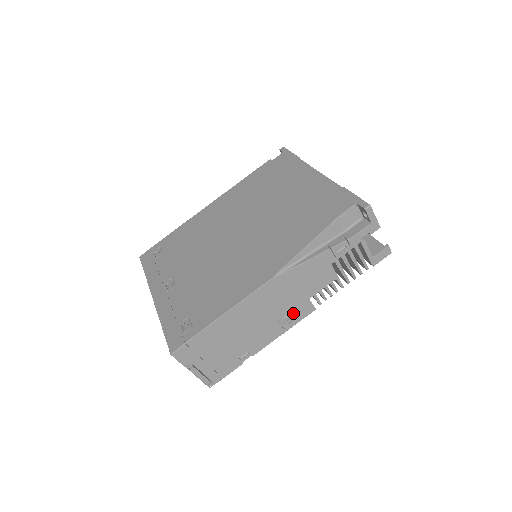
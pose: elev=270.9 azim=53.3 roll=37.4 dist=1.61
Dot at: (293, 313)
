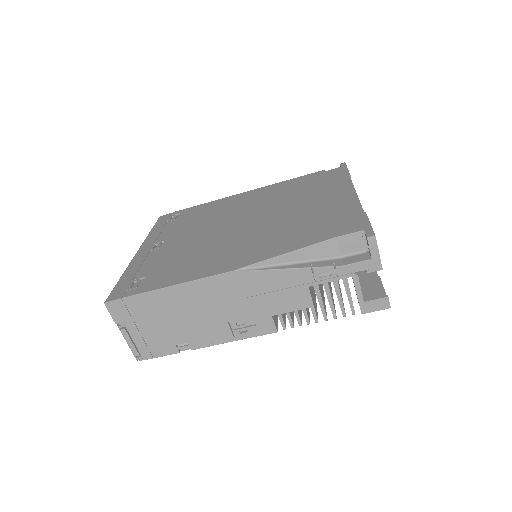
Dot at: (249, 323)
